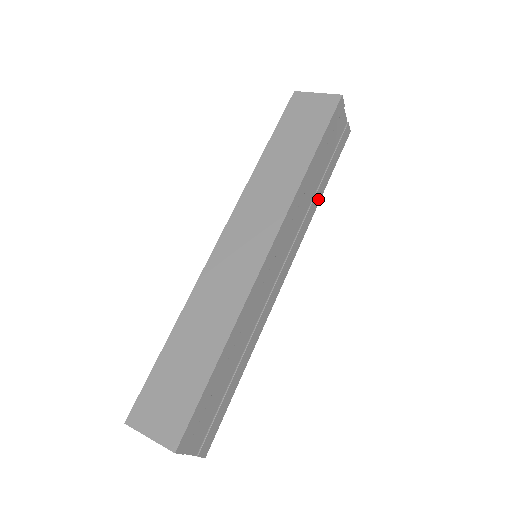
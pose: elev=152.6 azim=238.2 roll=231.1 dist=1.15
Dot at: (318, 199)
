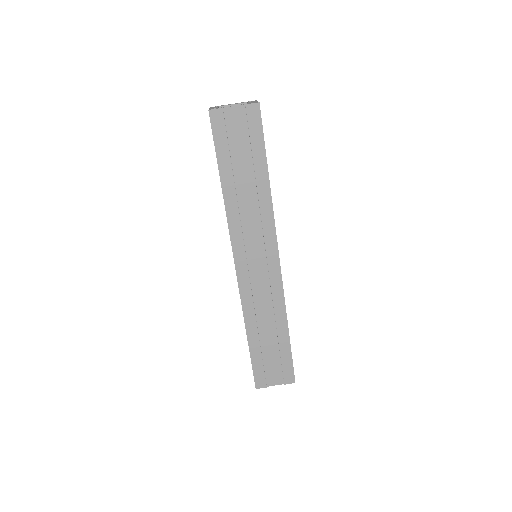
Dot at: (266, 190)
